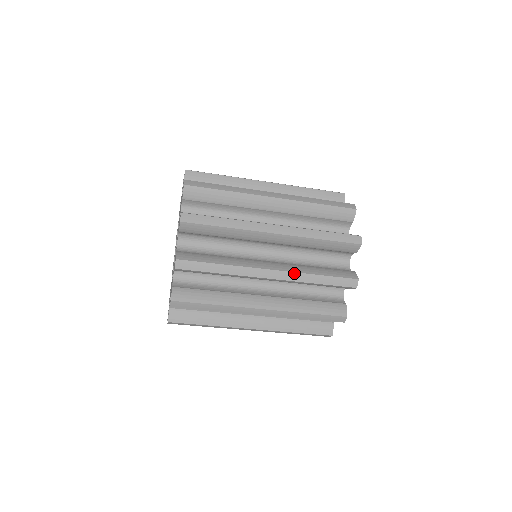
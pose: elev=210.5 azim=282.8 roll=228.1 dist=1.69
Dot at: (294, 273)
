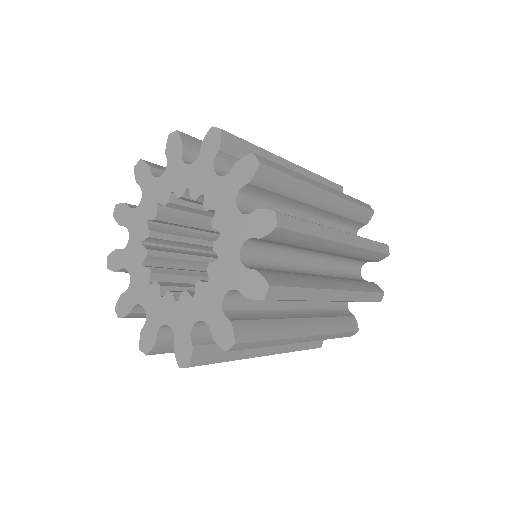
Dot at: (323, 335)
